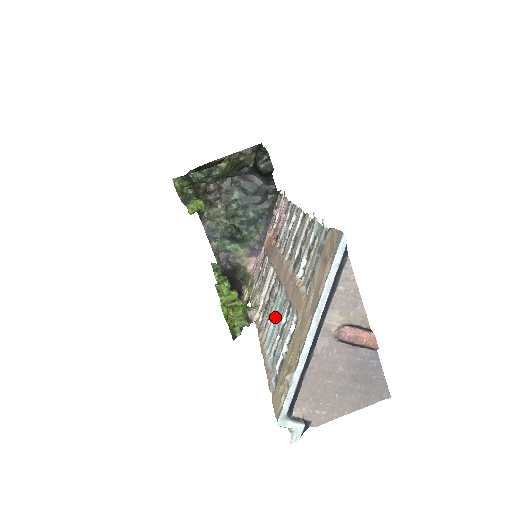
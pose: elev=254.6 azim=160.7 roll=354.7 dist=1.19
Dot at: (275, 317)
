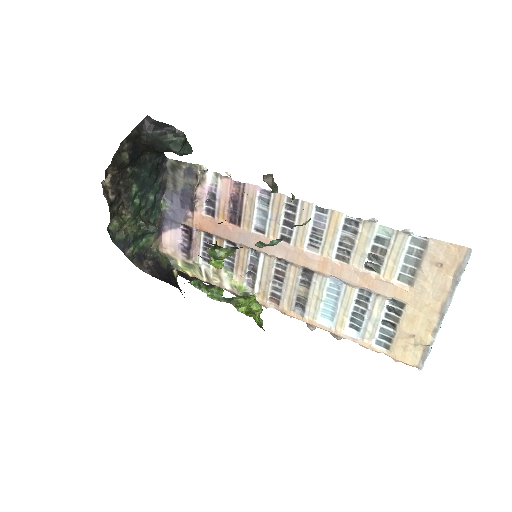
Dot at: (326, 300)
